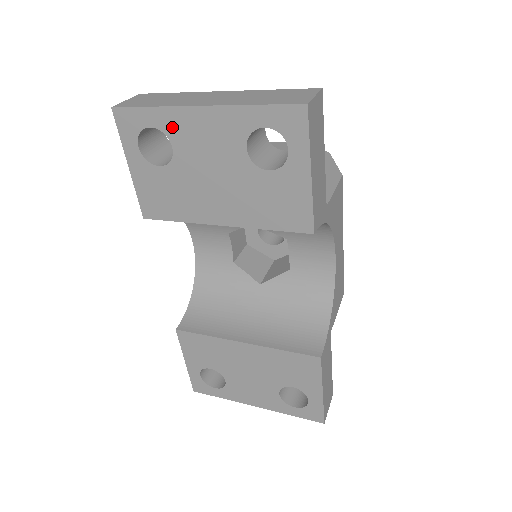
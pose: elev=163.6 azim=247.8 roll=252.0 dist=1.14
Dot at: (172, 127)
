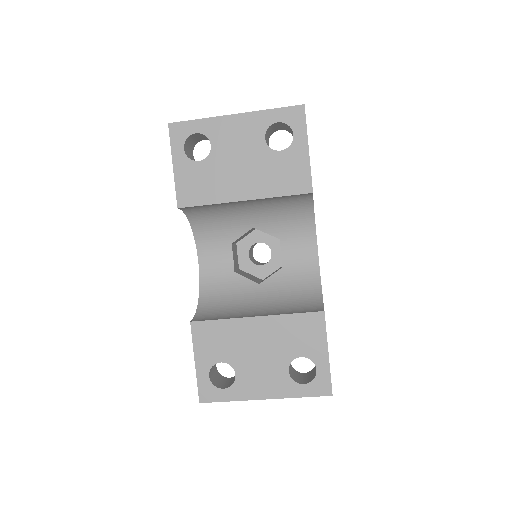
Dot at: (213, 131)
